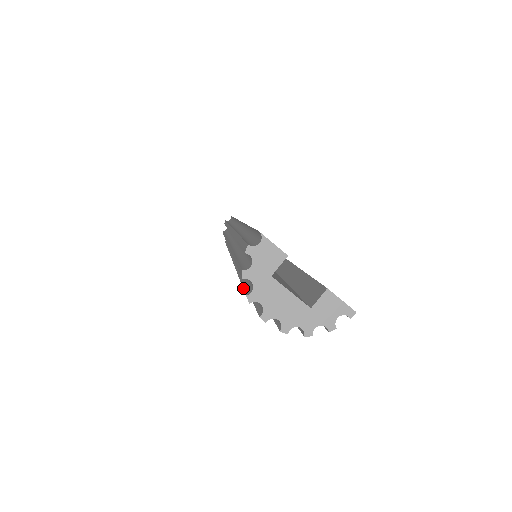
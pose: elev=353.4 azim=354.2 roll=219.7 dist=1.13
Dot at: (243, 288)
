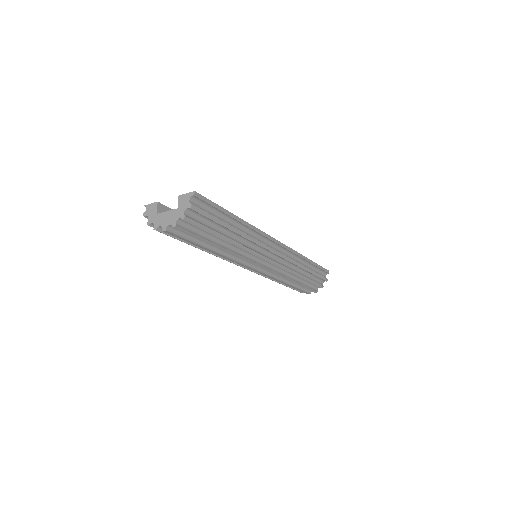
Dot at: occluded
